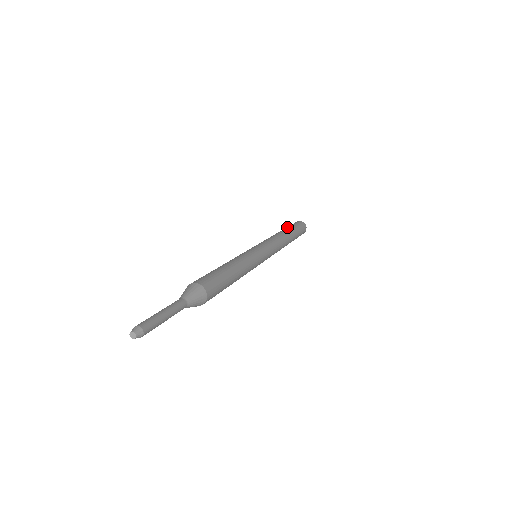
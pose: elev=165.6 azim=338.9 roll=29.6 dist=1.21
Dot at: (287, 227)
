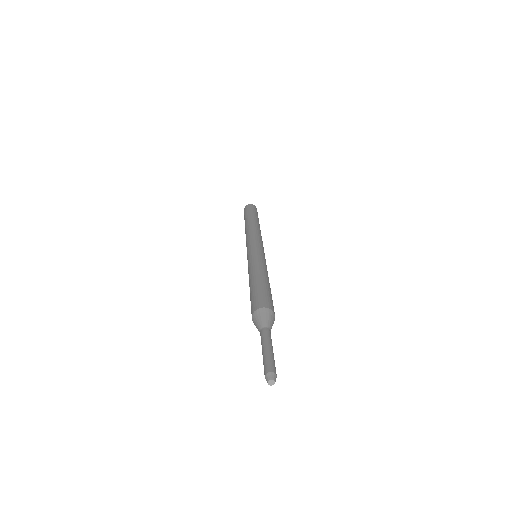
Dot at: (246, 217)
